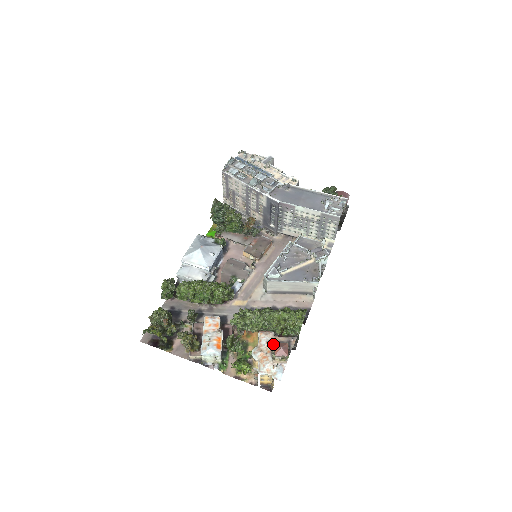
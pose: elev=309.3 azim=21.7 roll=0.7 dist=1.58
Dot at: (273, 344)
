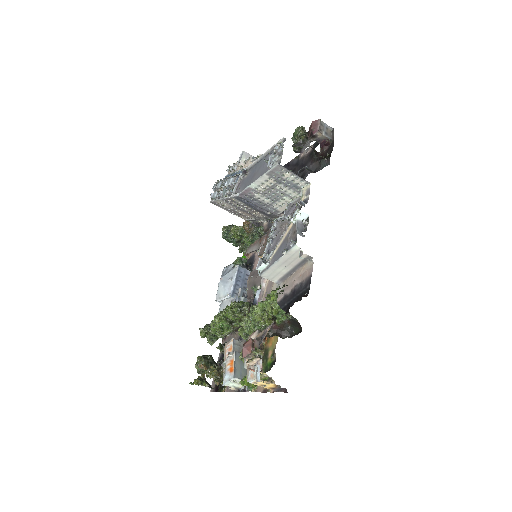
Dot at: occluded
